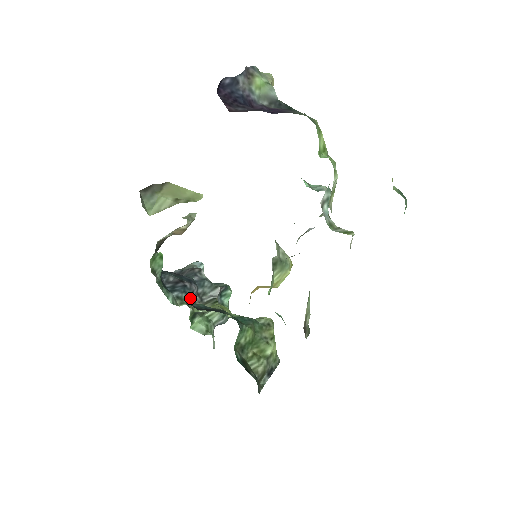
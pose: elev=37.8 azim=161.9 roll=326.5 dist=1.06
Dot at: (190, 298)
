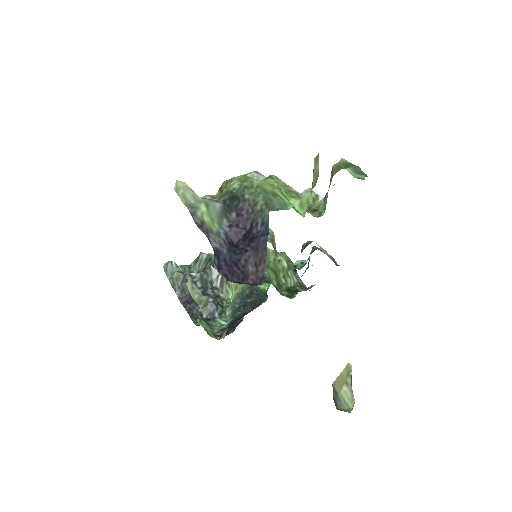
Dot at: (218, 301)
